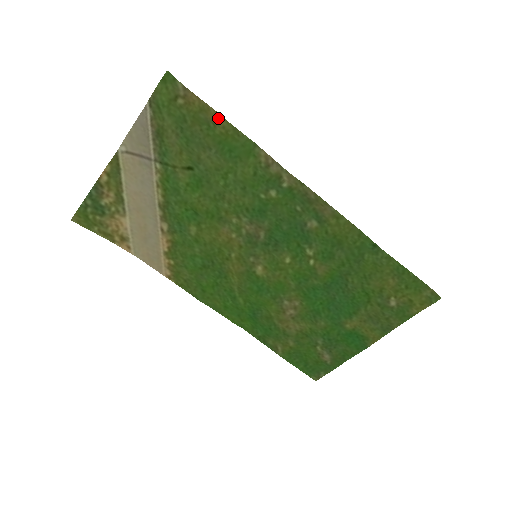
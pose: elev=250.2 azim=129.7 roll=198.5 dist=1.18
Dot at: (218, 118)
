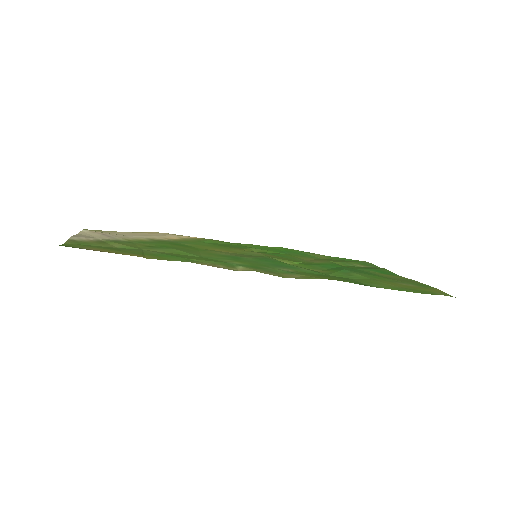
Dot at: (137, 256)
